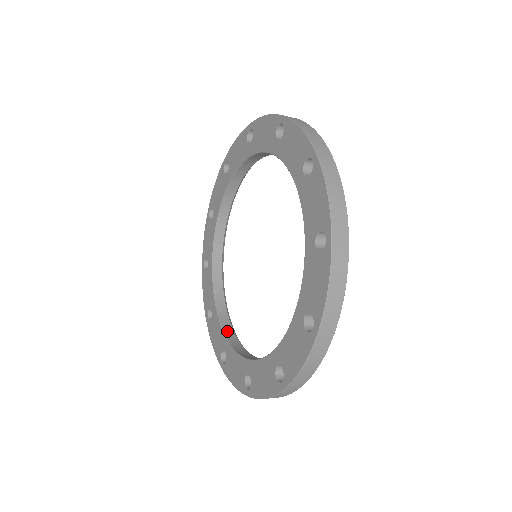
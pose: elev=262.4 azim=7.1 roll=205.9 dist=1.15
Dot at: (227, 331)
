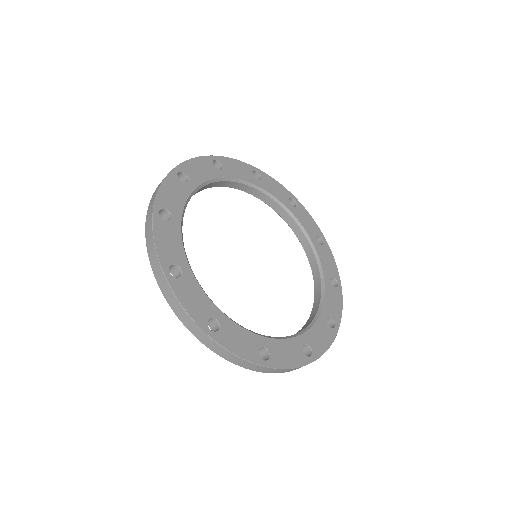
Dot at: (314, 271)
